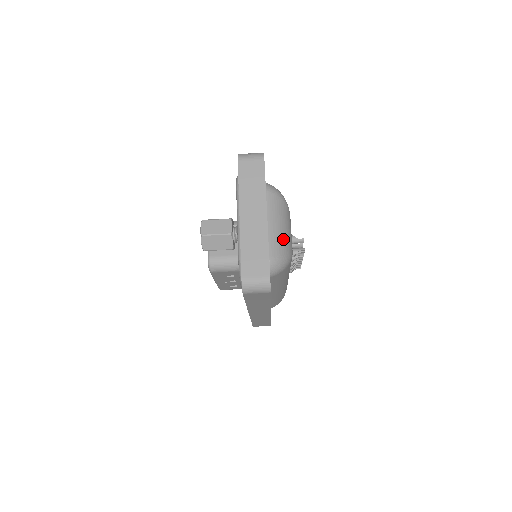
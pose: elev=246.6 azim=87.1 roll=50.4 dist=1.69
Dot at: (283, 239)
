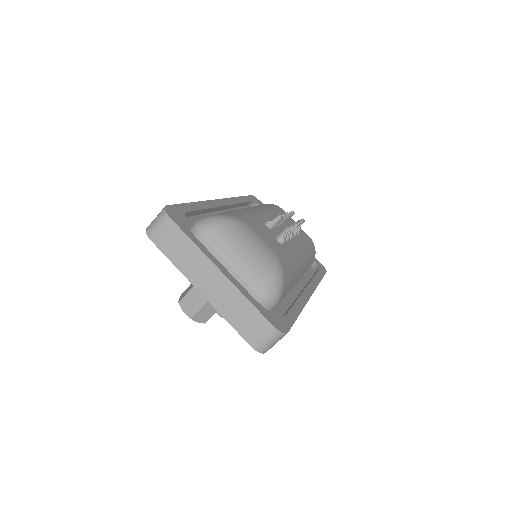
Dot at: (257, 263)
